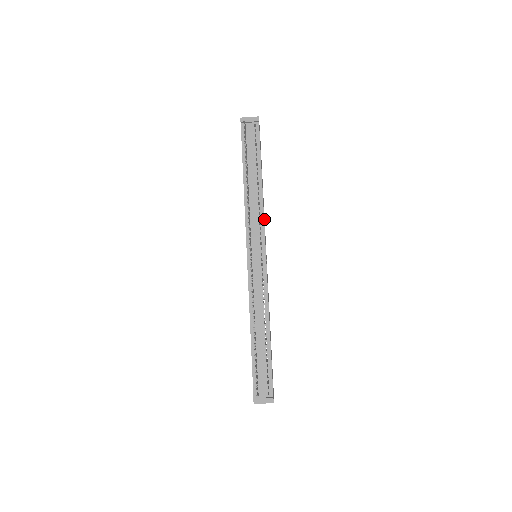
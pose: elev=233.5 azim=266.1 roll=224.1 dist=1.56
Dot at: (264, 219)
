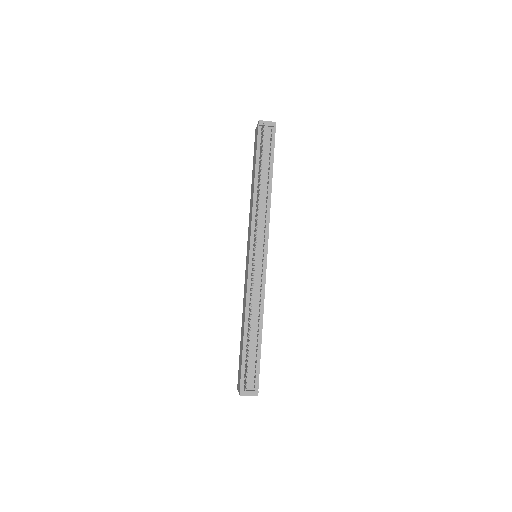
Dot at: occluded
